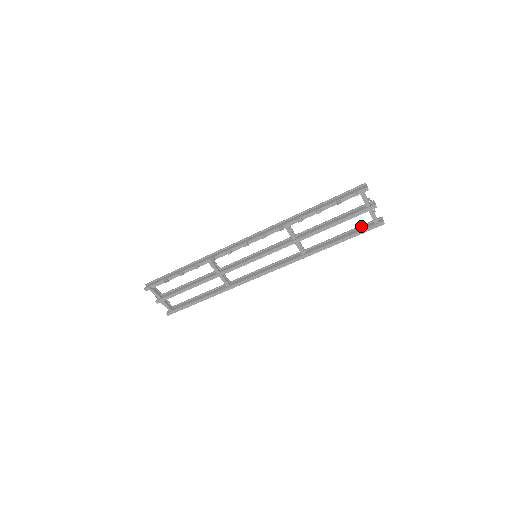
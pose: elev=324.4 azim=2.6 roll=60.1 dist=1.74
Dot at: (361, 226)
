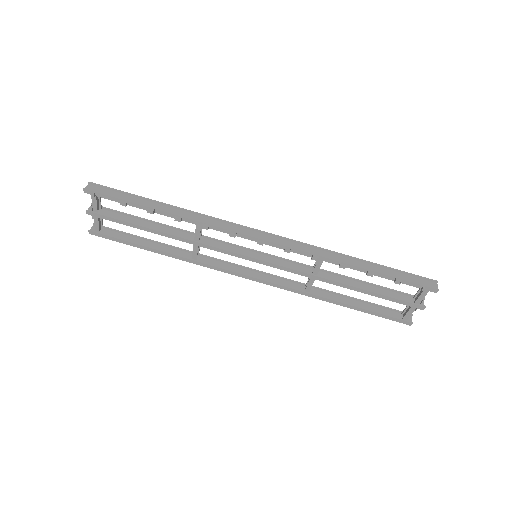
Dot at: (386, 308)
